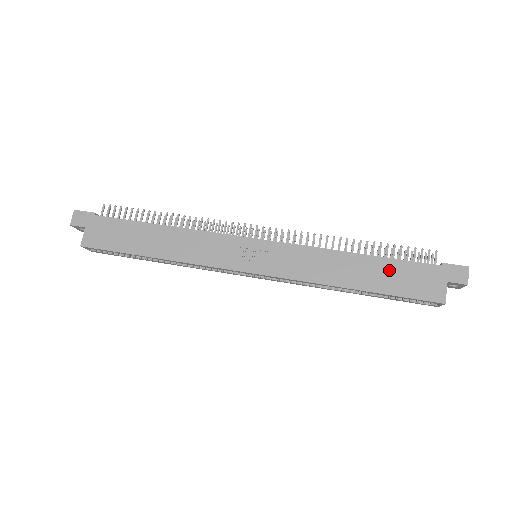
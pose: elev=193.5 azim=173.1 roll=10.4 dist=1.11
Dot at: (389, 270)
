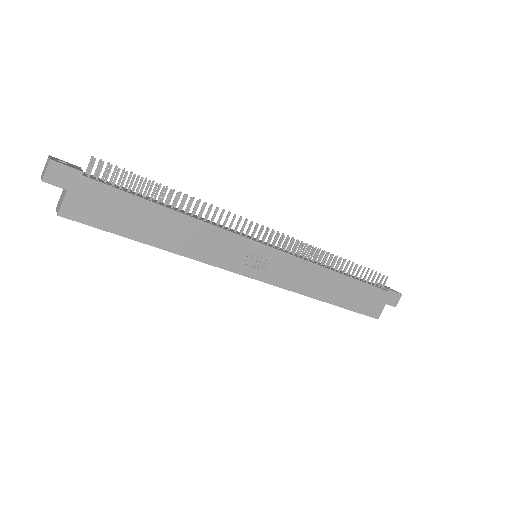
Dot at: (356, 290)
